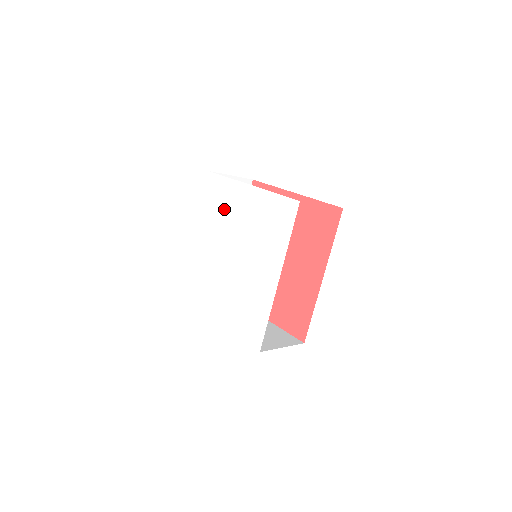
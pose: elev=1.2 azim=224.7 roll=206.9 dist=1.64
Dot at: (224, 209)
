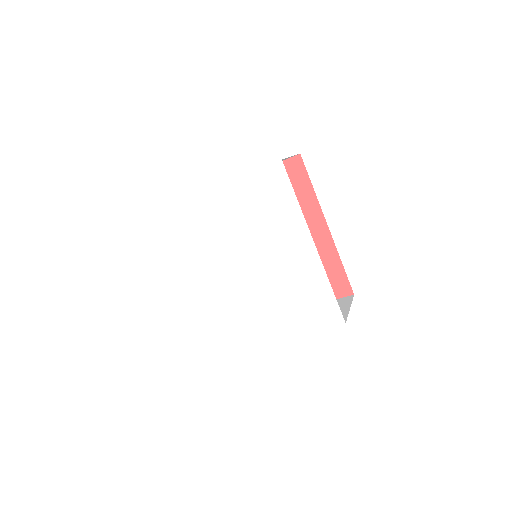
Dot at: (199, 234)
